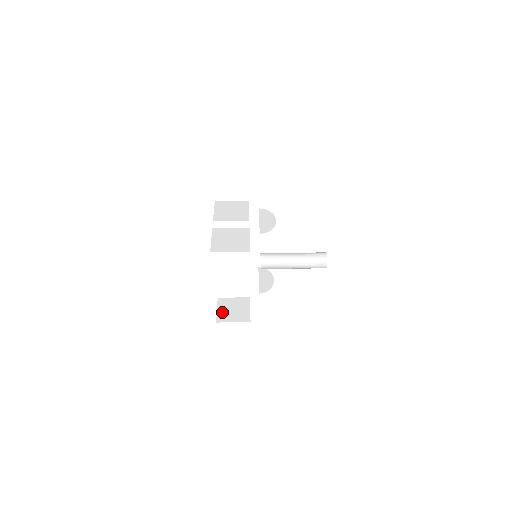
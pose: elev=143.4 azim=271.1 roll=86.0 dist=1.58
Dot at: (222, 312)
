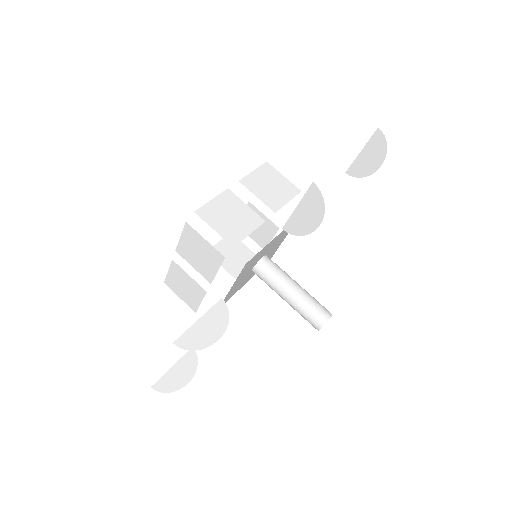
Dot at: occluded
